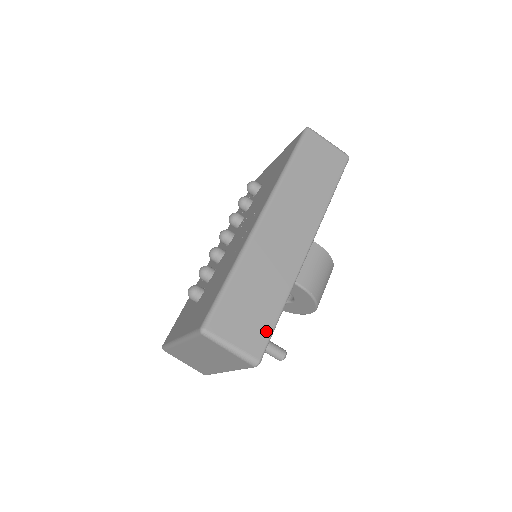
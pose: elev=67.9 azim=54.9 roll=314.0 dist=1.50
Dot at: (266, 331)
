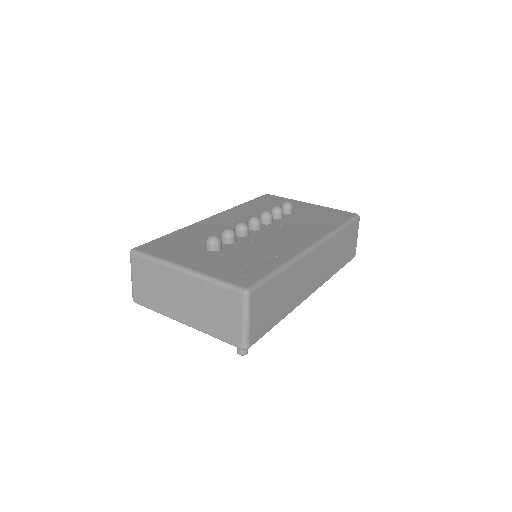
Dot at: (265, 329)
